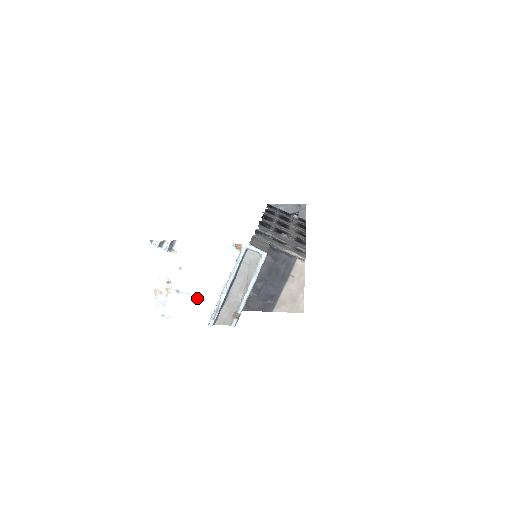
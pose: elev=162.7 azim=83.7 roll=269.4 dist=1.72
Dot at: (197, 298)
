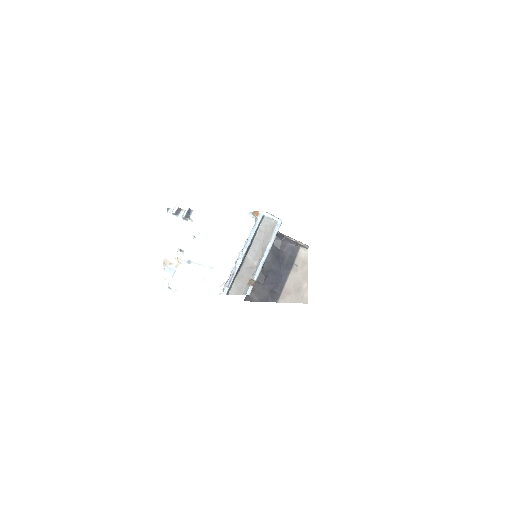
Dot at: (209, 269)
